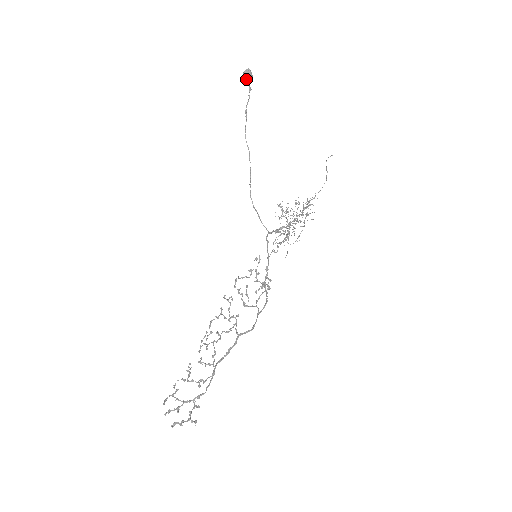
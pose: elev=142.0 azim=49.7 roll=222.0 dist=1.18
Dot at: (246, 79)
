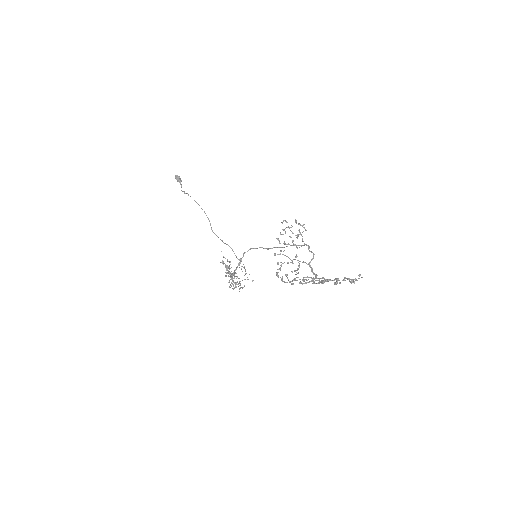
Dot at: (180, 178)
